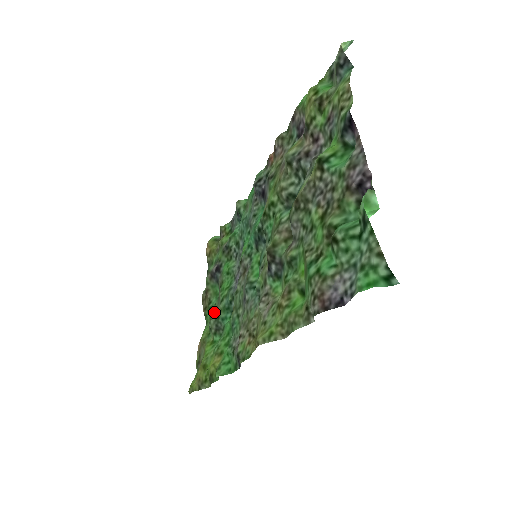
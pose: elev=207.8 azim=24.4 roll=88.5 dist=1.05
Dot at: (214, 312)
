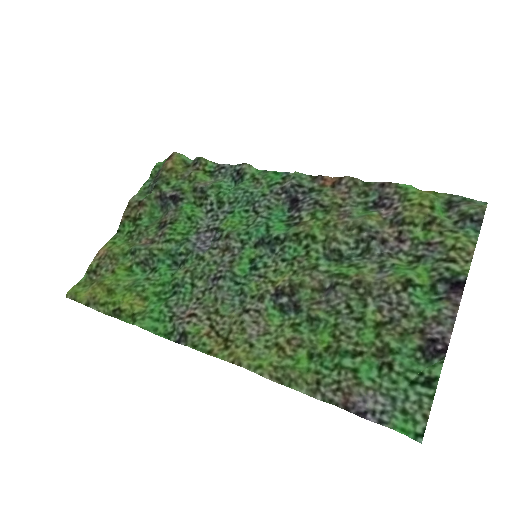
Dot at: (144, 237)
